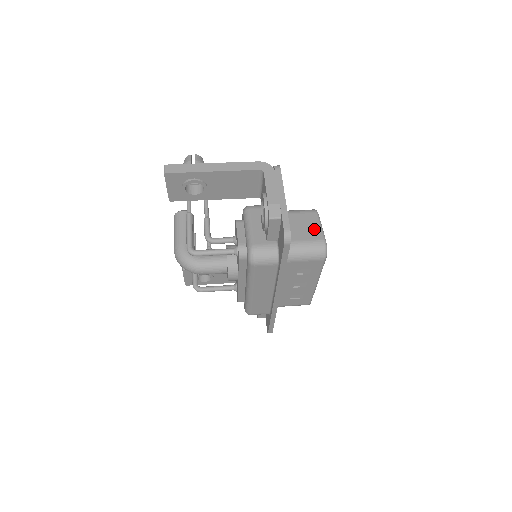
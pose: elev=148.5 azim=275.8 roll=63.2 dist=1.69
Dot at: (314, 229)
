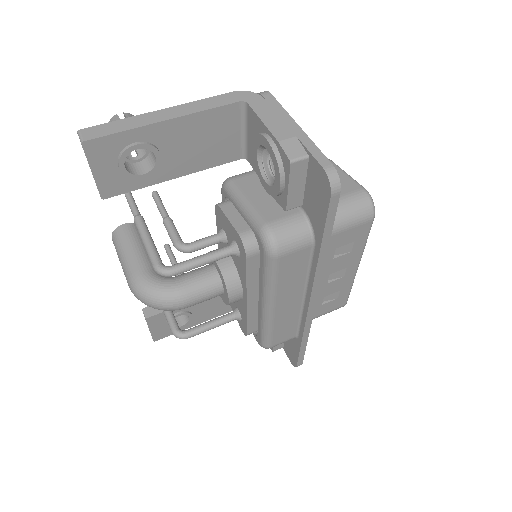
Dot at: (341, 180)
